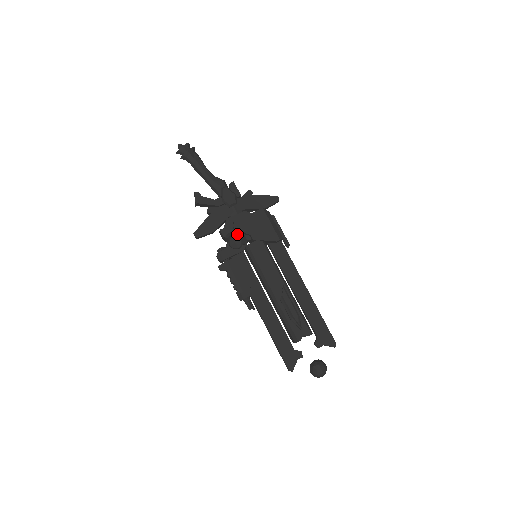
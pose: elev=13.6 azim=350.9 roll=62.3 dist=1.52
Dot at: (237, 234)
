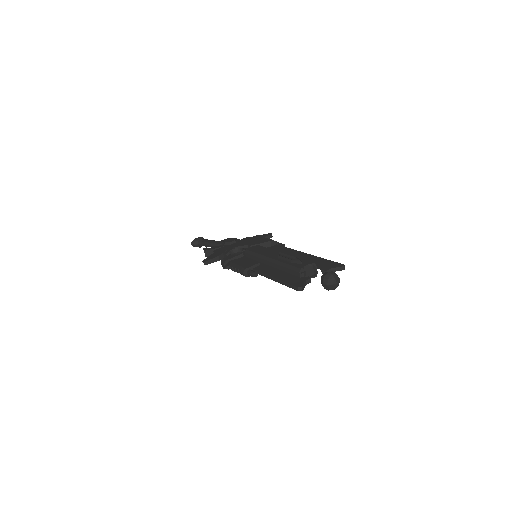
Dot at: (237, 249)
